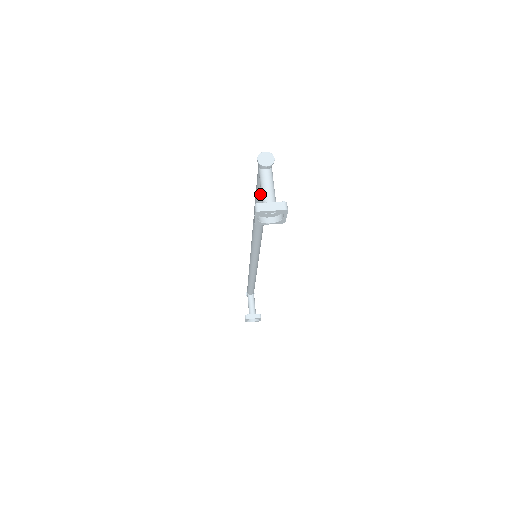
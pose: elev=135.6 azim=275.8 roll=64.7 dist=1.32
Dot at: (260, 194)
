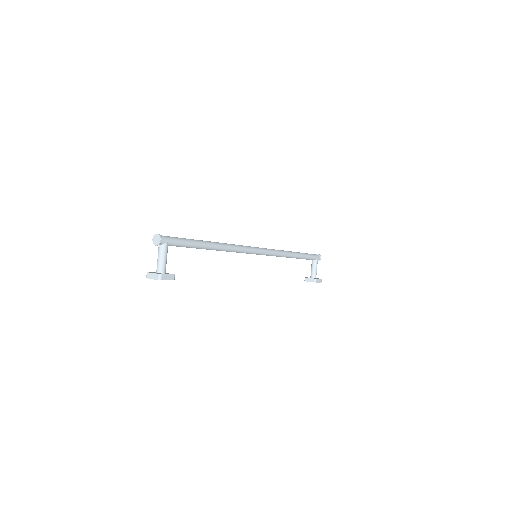
Dot at: occluded
